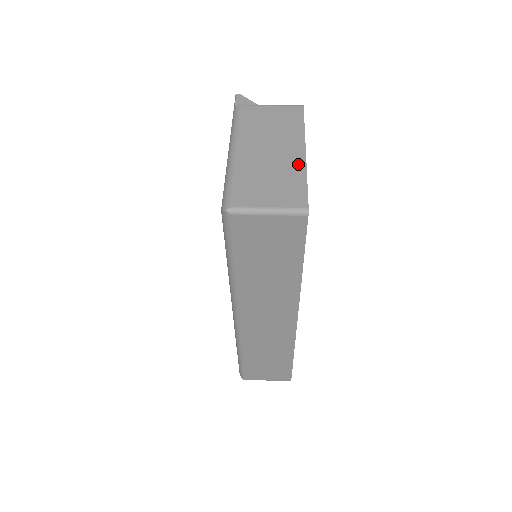
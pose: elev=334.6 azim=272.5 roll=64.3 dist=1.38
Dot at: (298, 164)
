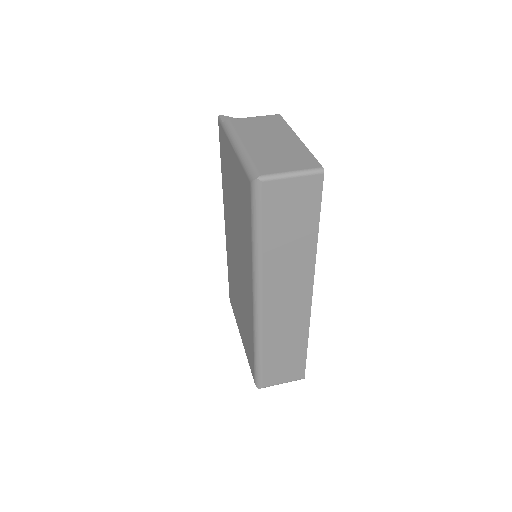
Dot at: (298, 145)
